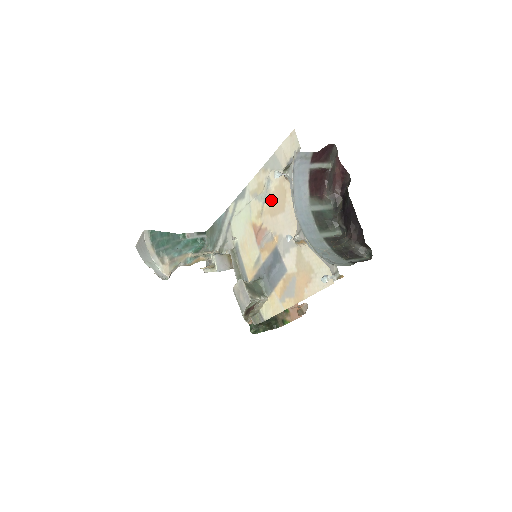
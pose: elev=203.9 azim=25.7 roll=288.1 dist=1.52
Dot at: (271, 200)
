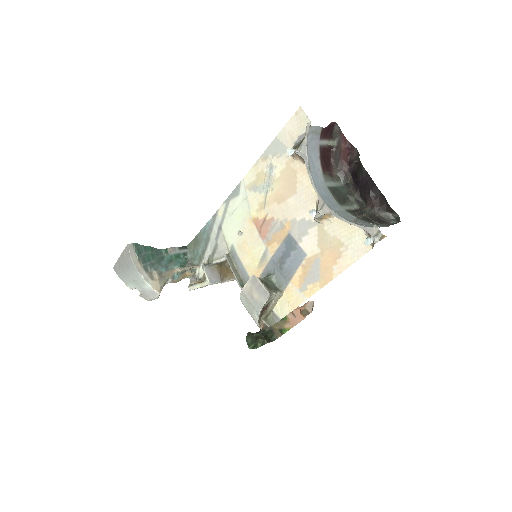
Dot at: (276, 187)
